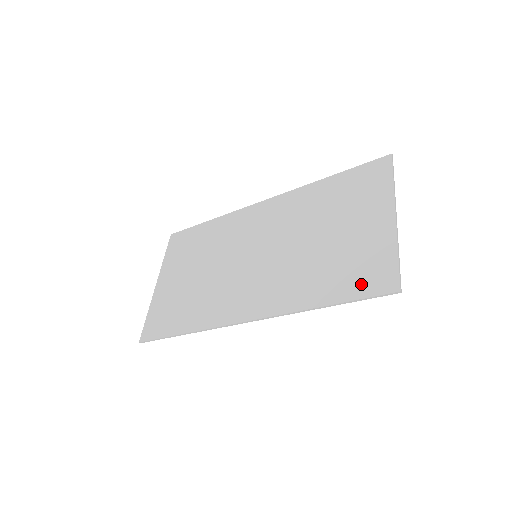
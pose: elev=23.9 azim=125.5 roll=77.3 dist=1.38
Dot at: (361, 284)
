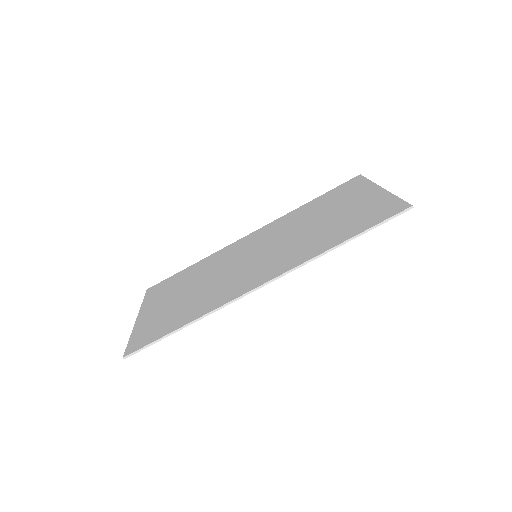
Dot at: (374, 218)
